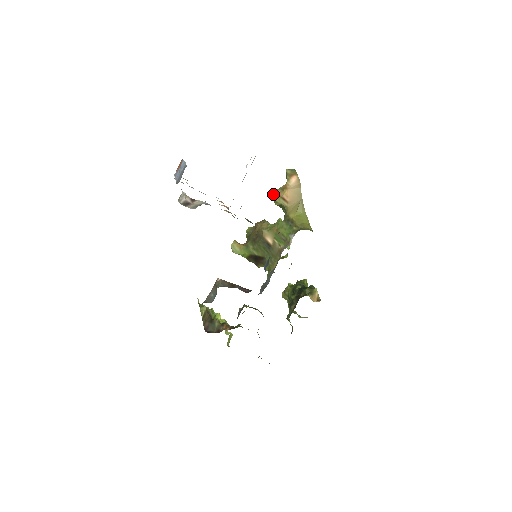
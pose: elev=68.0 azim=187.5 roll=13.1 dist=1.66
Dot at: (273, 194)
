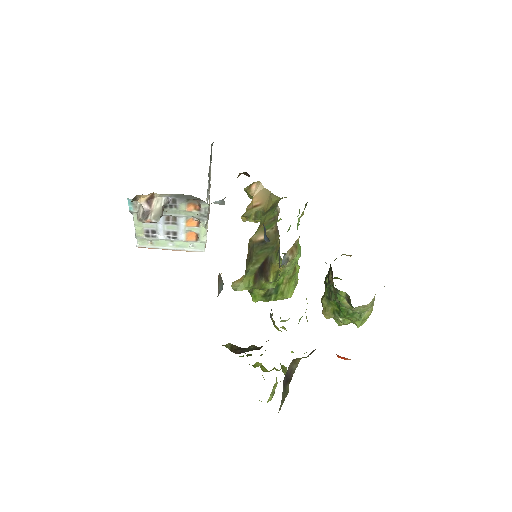
Dot at: (244, 214)
